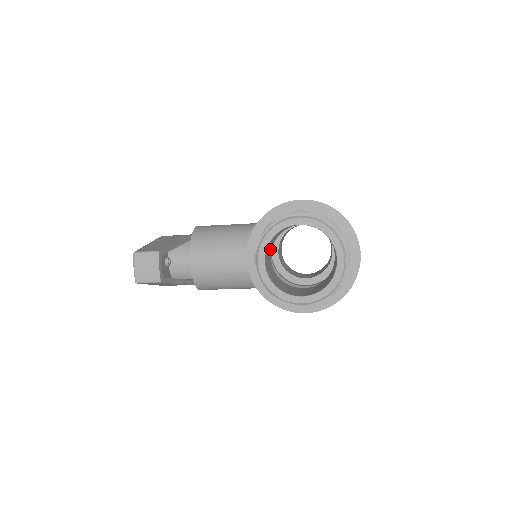
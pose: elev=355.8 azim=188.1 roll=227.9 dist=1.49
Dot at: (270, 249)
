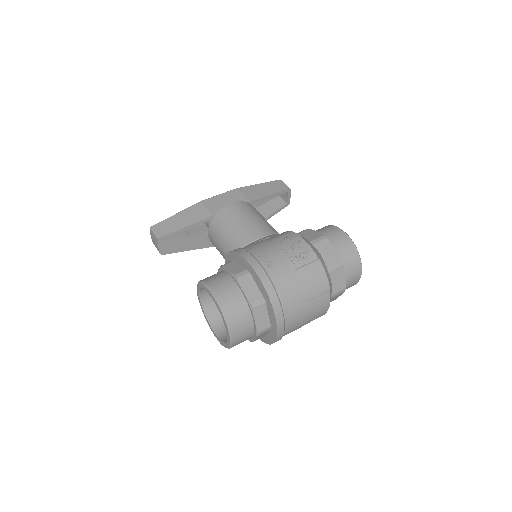
Dot at: occluded
